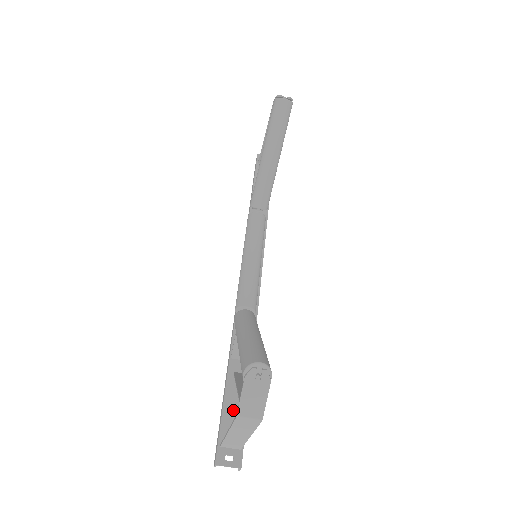
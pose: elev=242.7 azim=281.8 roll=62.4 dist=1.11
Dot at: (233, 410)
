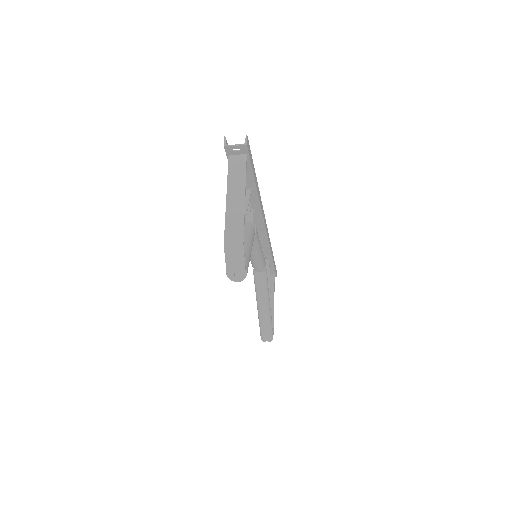
Dot at: occluded
